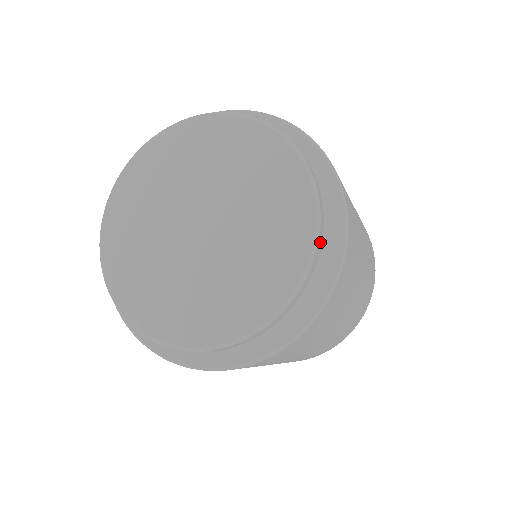
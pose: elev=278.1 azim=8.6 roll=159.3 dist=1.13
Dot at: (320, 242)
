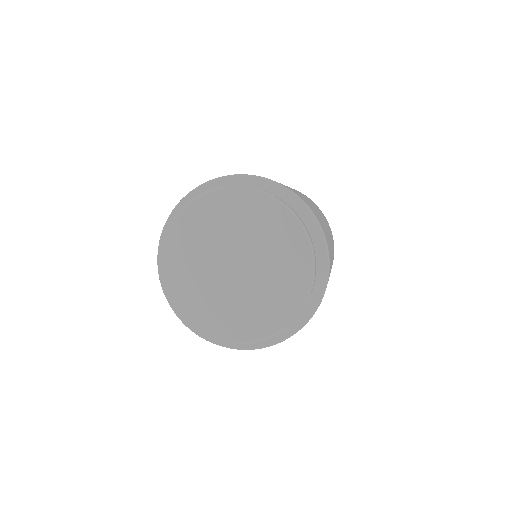
Dot at: occluded
